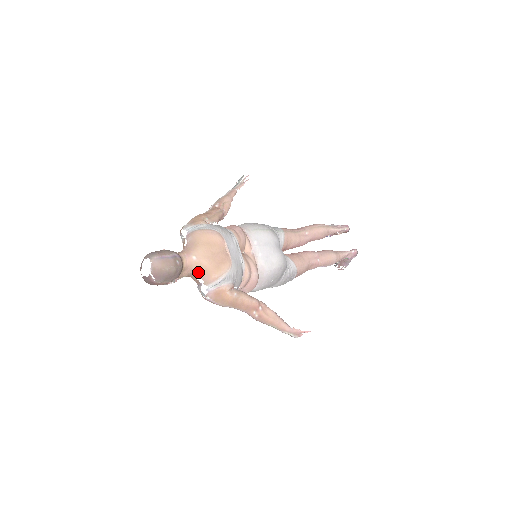
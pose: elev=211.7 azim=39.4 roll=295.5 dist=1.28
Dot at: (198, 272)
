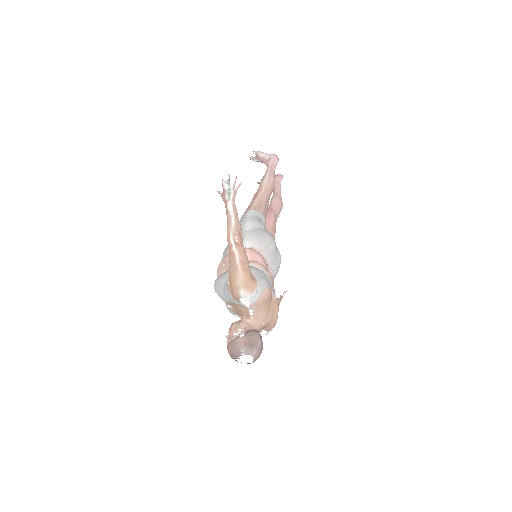
Dot at: (264, 329)
